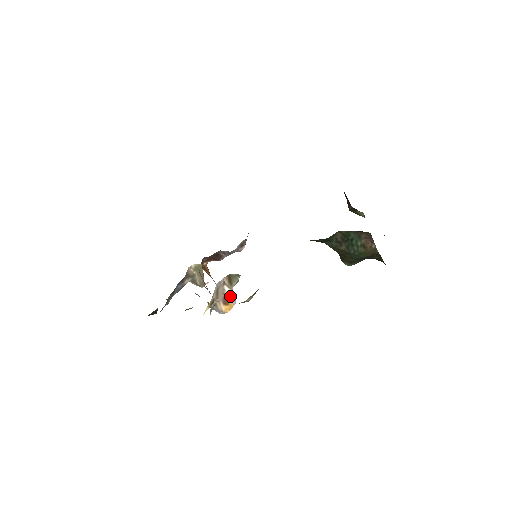
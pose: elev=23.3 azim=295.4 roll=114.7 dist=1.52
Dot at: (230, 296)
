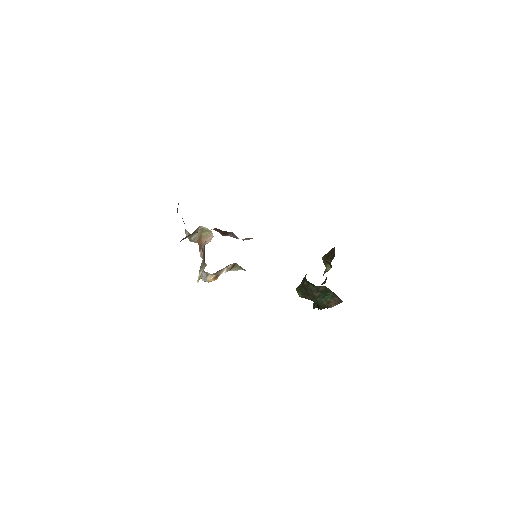
Dot at: occluded
